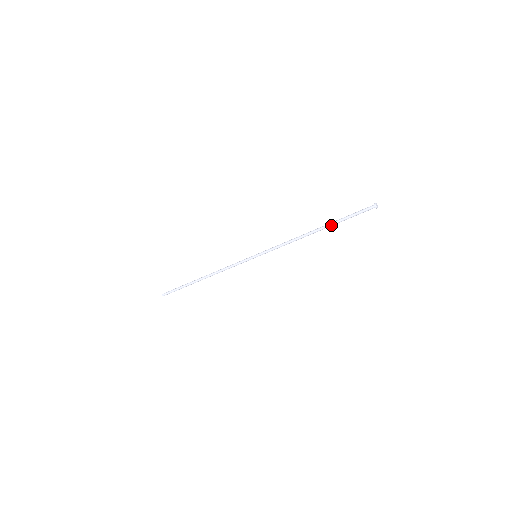
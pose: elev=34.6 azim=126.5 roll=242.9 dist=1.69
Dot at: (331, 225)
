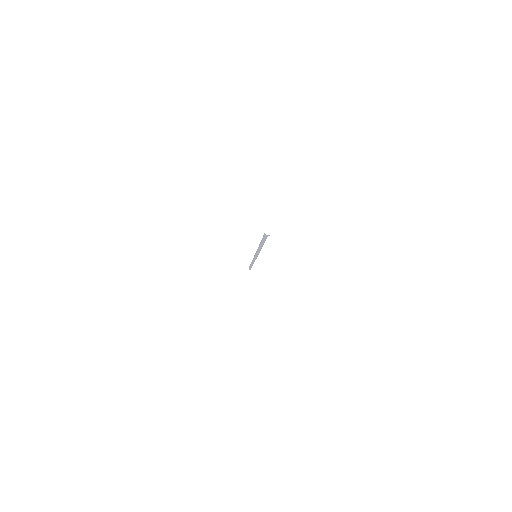
Dot at: (263, 244)
